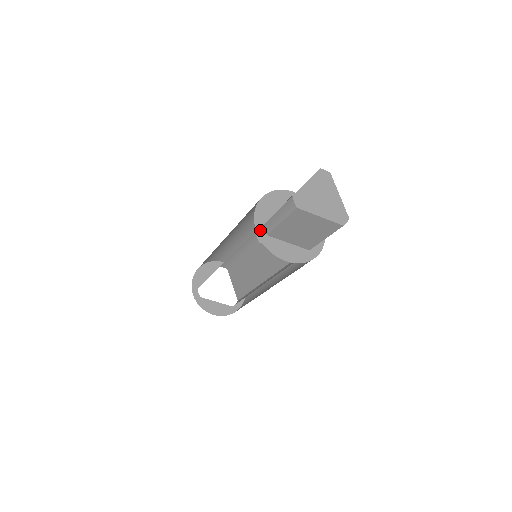
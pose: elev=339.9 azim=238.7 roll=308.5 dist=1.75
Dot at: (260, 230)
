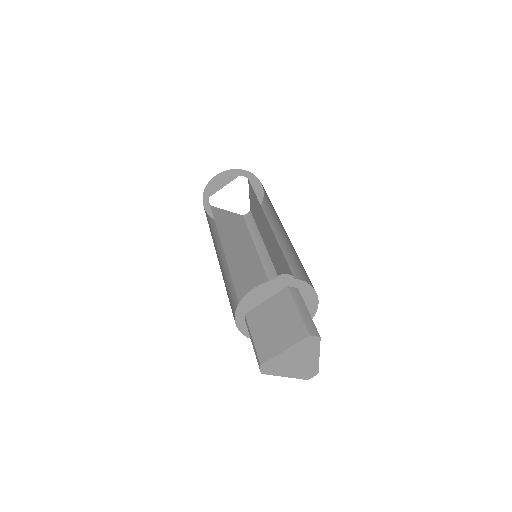
Dot at: (239, 319)
